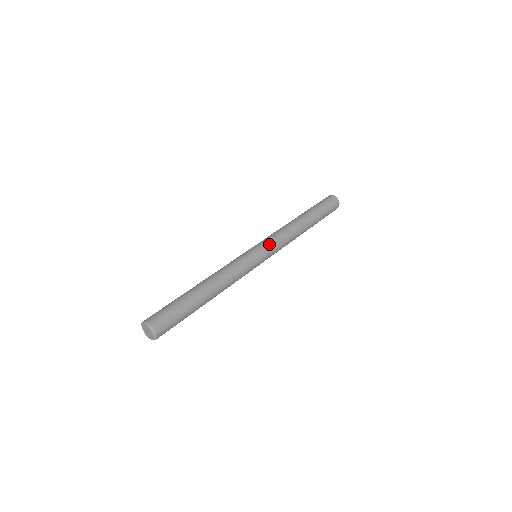
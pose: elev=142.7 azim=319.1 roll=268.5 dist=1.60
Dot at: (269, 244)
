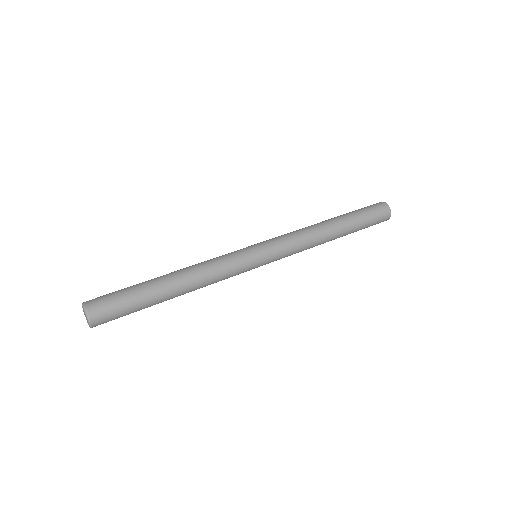
Dot at: (270, 240)
